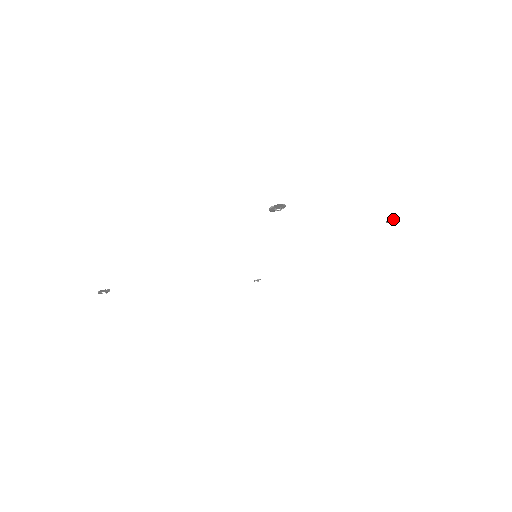
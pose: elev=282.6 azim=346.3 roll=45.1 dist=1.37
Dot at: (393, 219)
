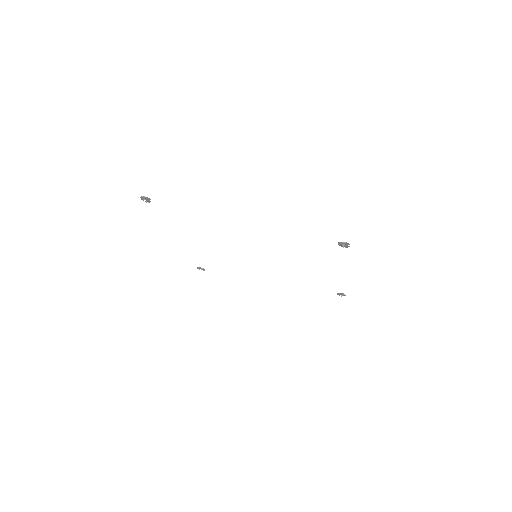
Dot at: (343, 294)
